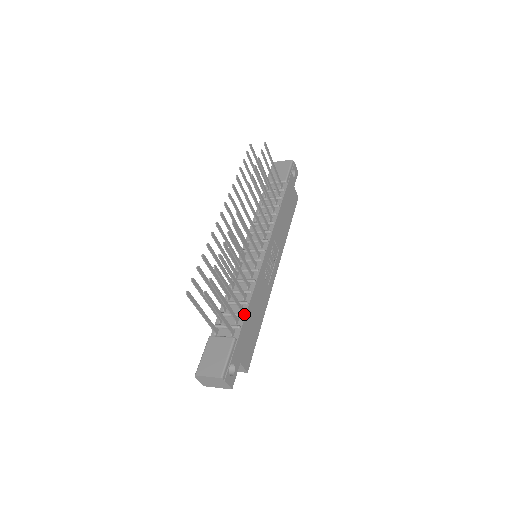
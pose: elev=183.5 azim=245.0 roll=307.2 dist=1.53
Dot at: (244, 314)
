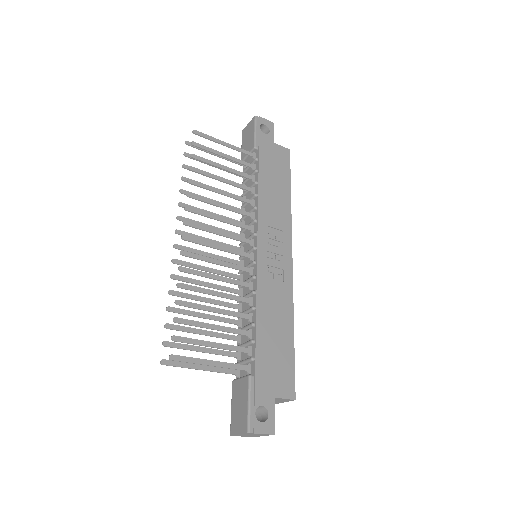
Dot at: (253, 340)
